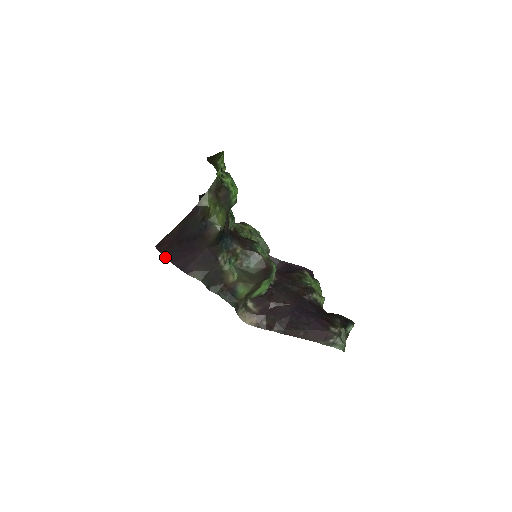
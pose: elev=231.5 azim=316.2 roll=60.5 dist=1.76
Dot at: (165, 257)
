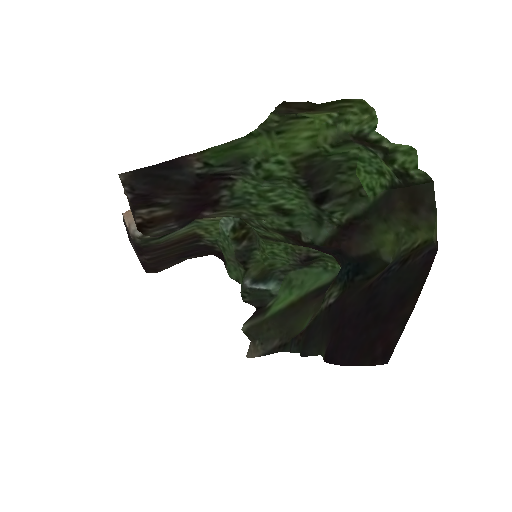
Dot at: occluded
